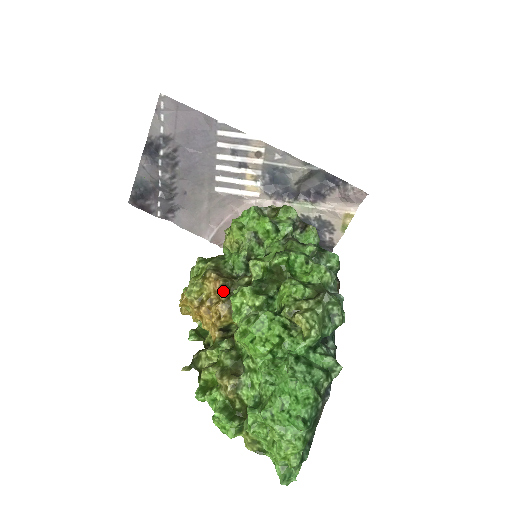
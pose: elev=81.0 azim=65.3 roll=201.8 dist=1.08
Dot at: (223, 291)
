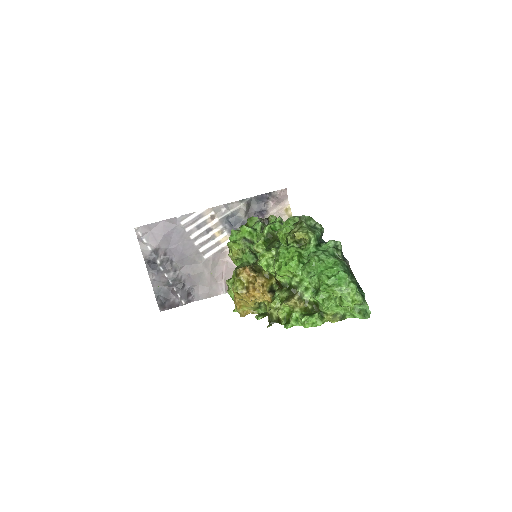
Dot at: (253, 271)
